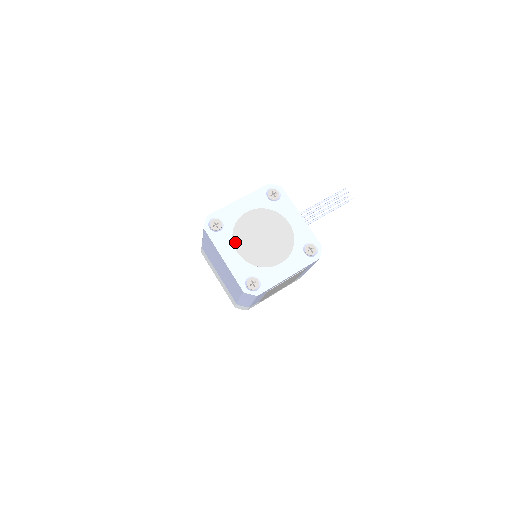
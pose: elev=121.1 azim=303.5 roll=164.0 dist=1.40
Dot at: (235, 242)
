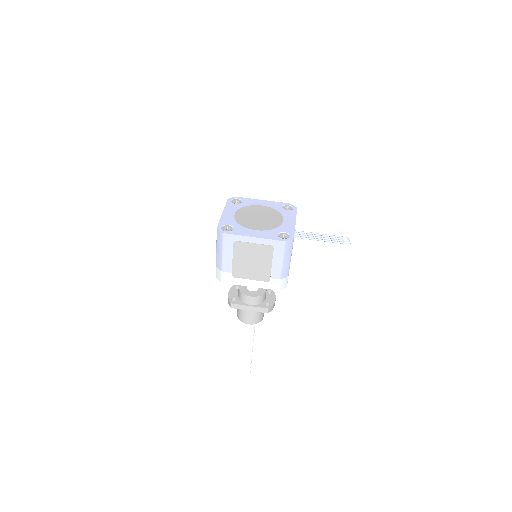
Dot at: (239, 211)
